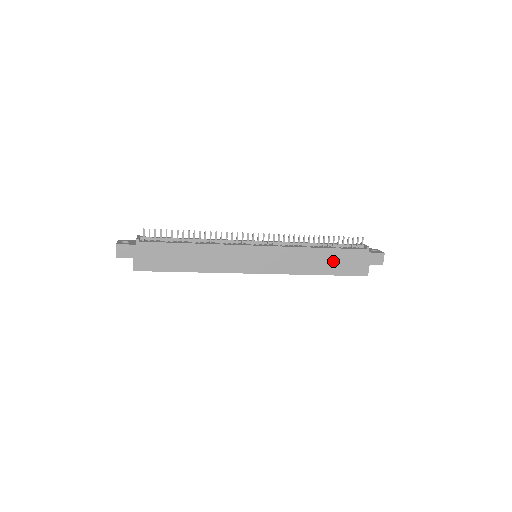
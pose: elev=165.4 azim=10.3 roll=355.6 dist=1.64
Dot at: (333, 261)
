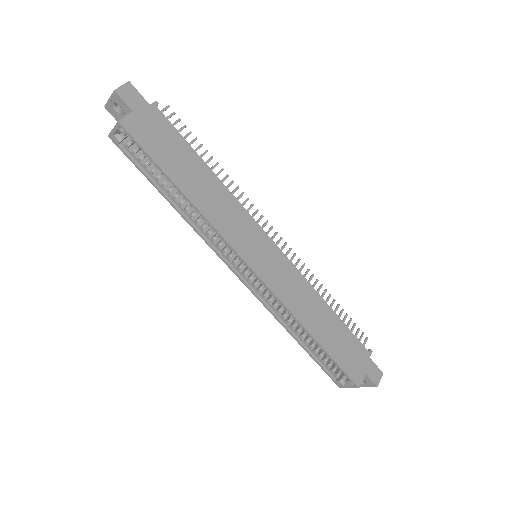
Dot at: (334, 334)
